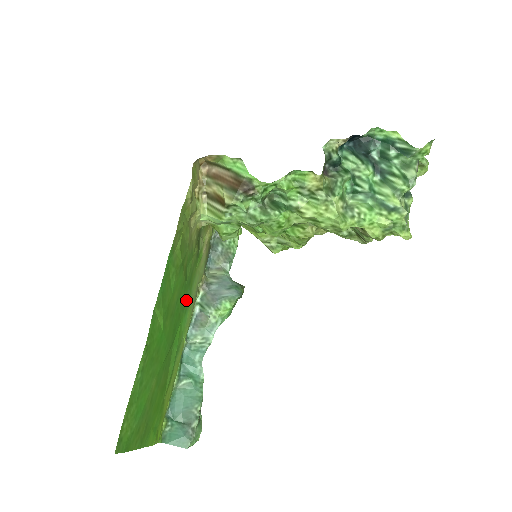
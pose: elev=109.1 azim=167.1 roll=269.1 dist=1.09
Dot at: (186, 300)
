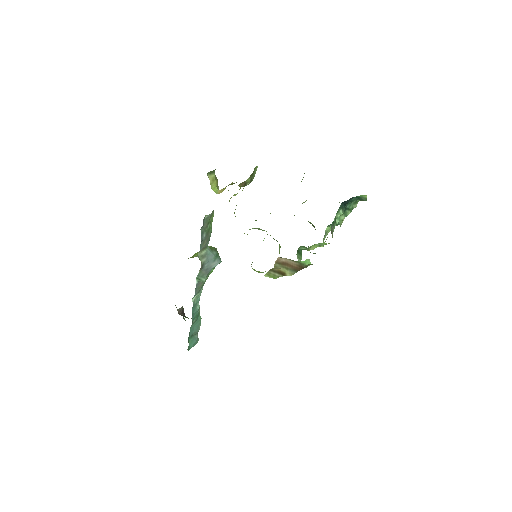
Dot at: occluded
